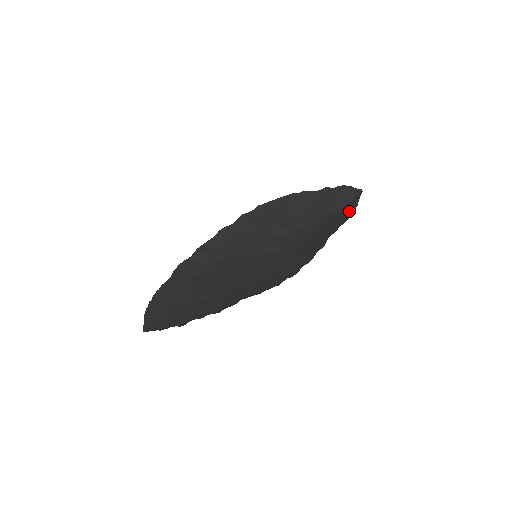
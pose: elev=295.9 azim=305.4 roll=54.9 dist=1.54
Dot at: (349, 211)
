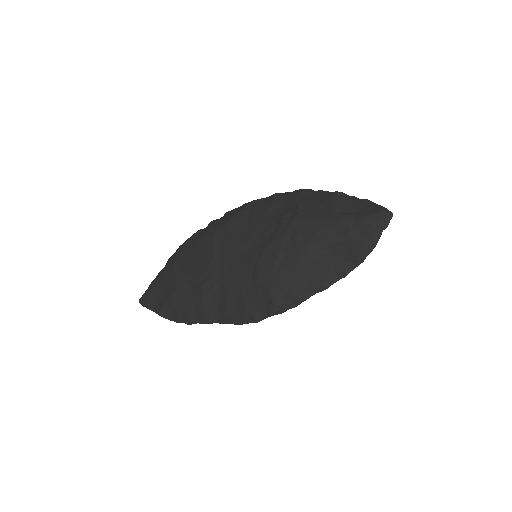
Dot at: (365, 231)
